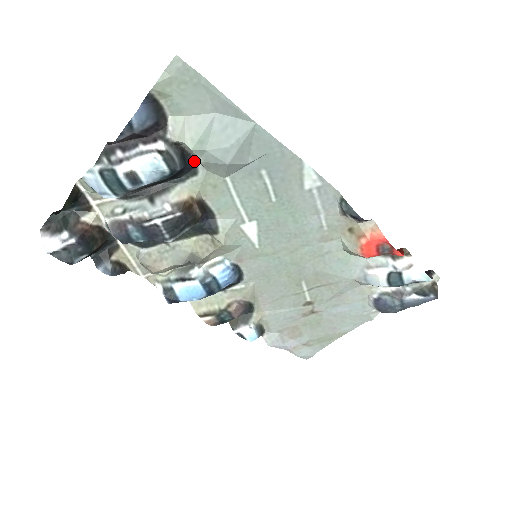
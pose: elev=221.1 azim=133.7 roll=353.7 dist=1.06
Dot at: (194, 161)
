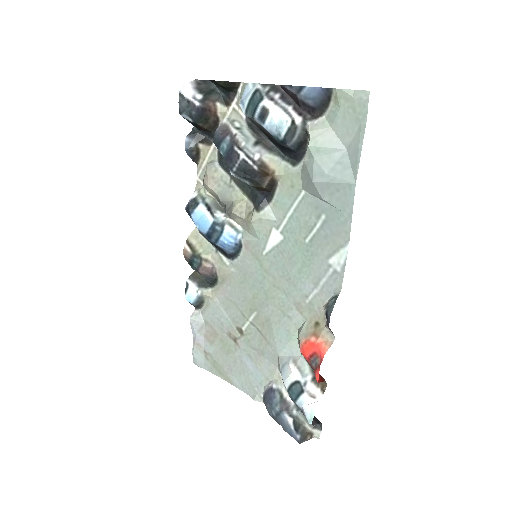
Dot at: (303, 157)
